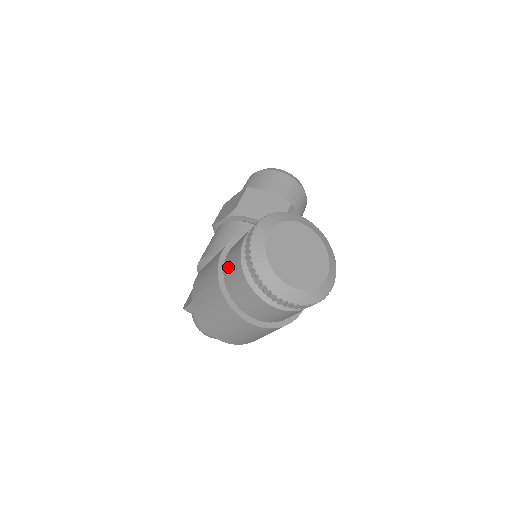
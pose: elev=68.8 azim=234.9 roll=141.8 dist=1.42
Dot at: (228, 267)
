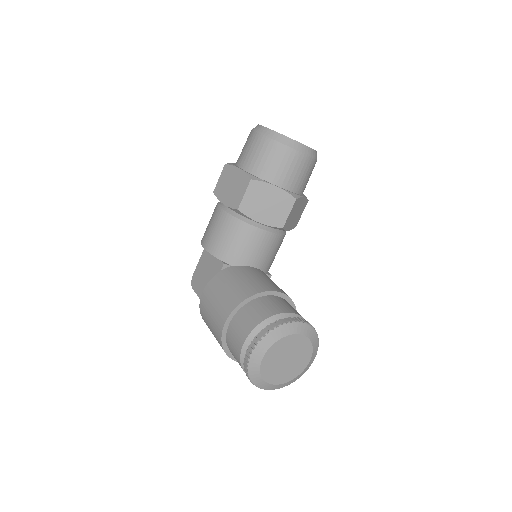
Dot at: (230, 344)
